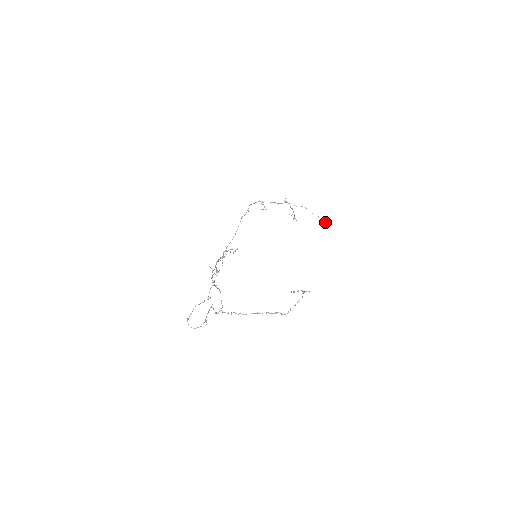
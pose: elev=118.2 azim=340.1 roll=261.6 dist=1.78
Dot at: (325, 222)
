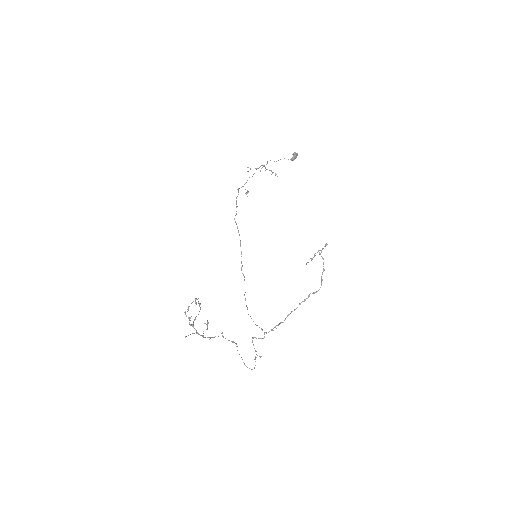
Dot at: (296, 157)
